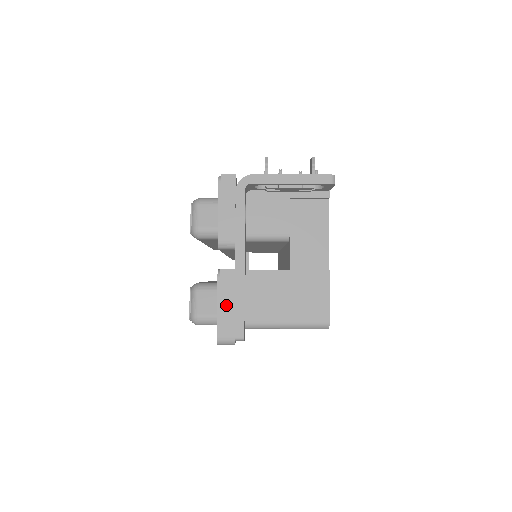
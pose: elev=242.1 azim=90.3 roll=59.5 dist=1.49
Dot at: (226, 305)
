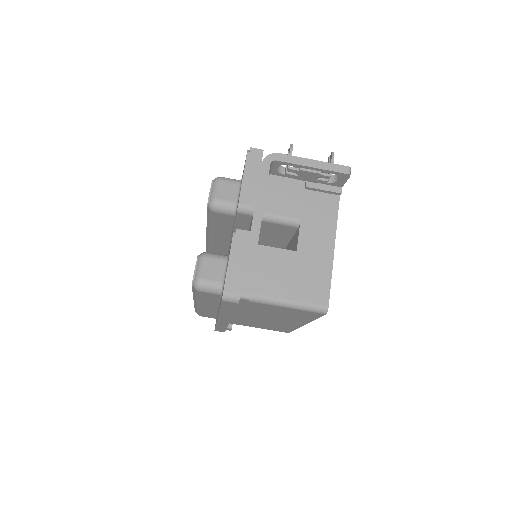
Dot at: (237, 262)
